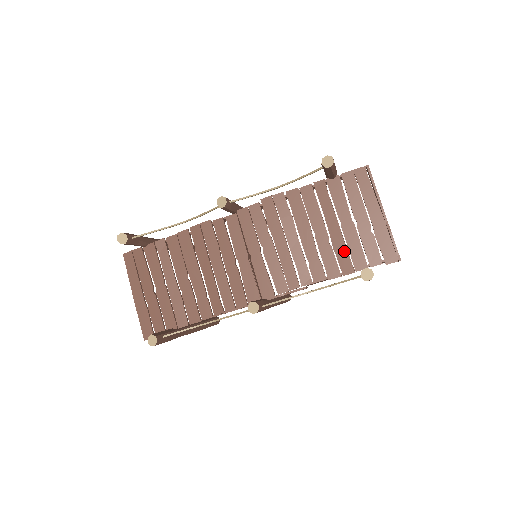
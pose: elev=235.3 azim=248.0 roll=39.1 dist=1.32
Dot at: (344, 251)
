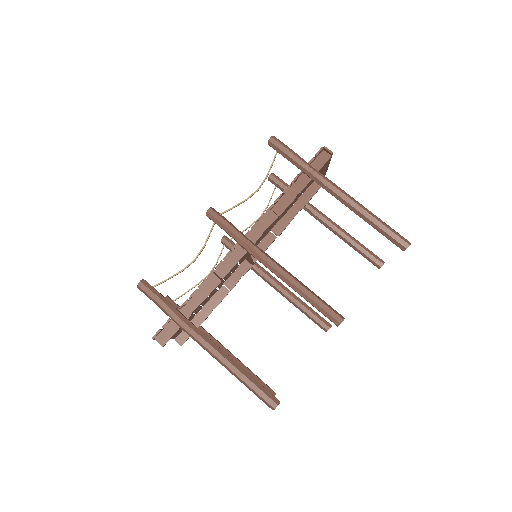
Dot at: occluded
